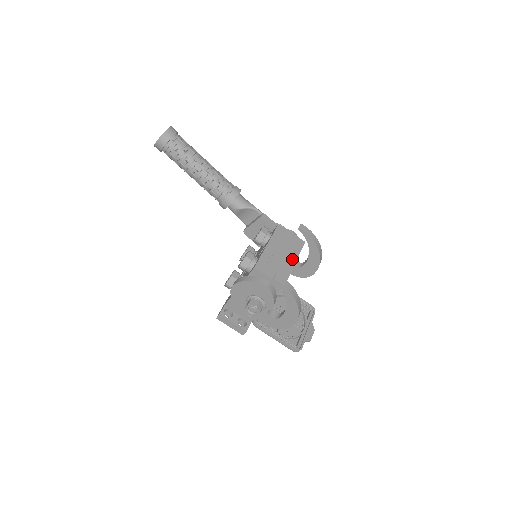
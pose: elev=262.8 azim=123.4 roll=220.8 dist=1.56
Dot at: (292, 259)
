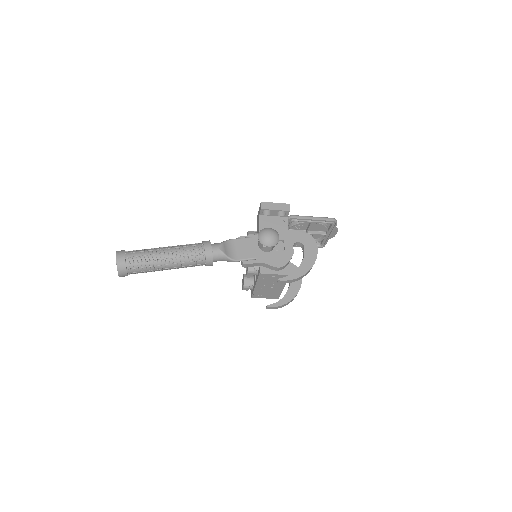
Dot at: (280, 287)
